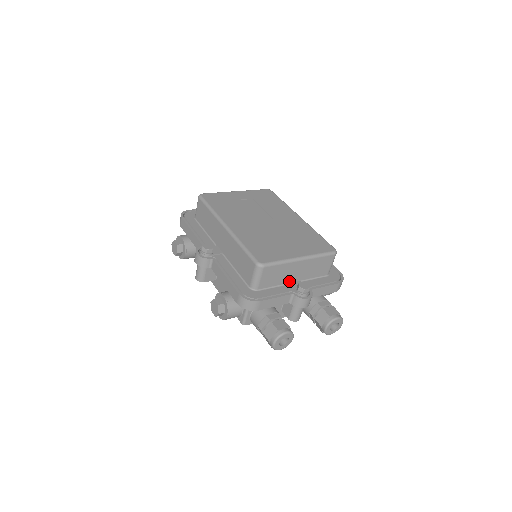
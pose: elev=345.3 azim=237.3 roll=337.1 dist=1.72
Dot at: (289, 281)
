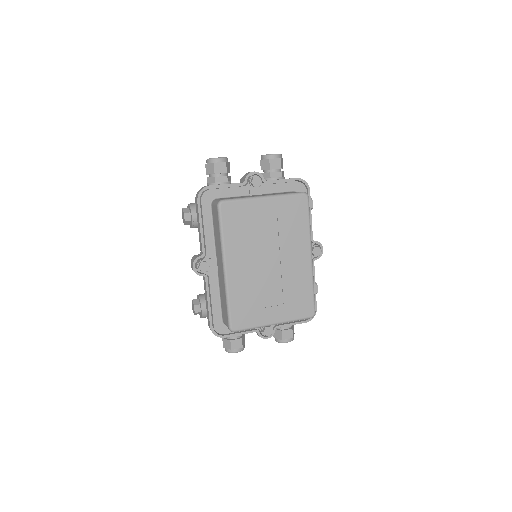
Dot at: occluded
